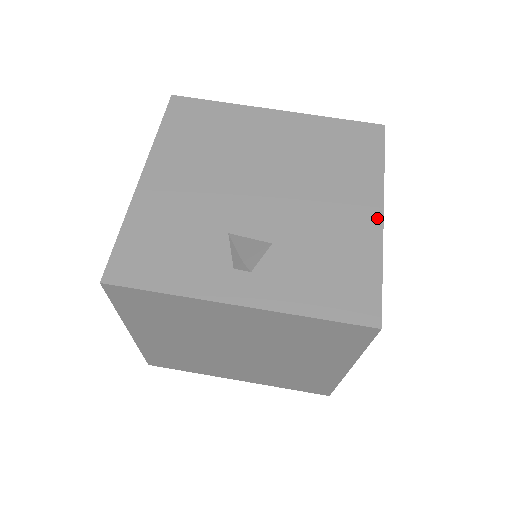
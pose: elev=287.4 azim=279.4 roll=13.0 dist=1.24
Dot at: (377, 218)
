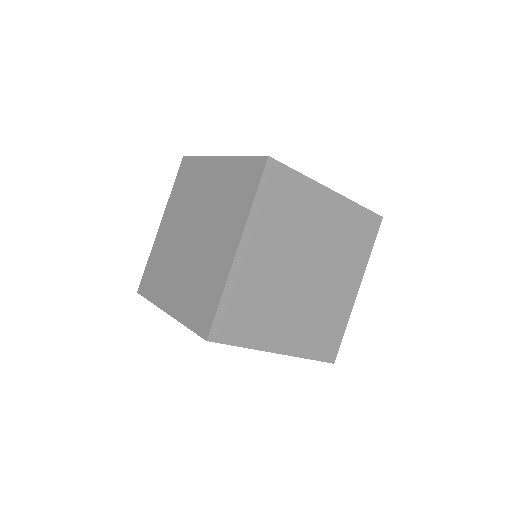
Dot at: (326, 188)
